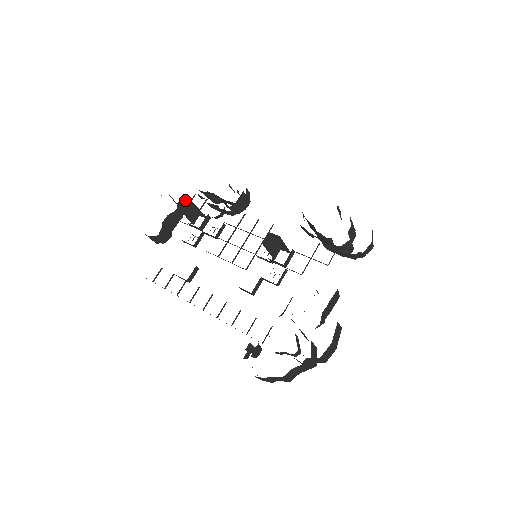
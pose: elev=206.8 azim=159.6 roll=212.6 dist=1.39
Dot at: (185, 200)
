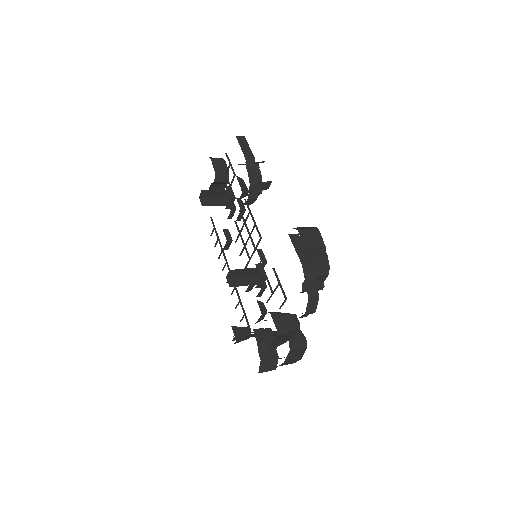
Dot at: (205, 190)
